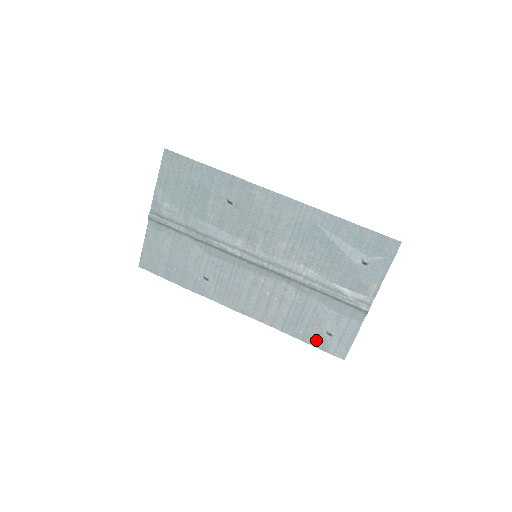
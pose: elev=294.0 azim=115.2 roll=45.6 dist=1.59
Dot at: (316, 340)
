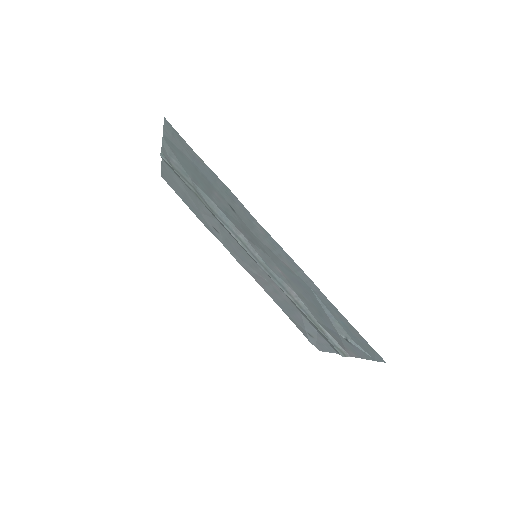
Dot at: (299, 328)
